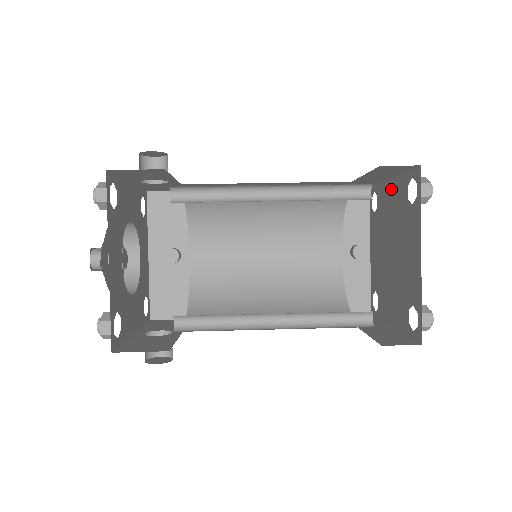
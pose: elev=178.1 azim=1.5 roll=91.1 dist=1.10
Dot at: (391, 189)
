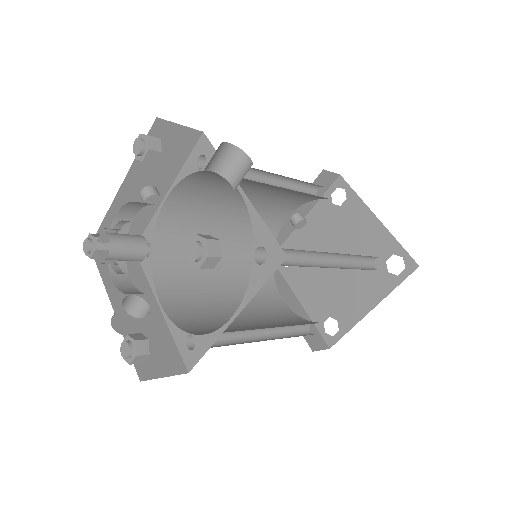
Dot at: (371, 225)
